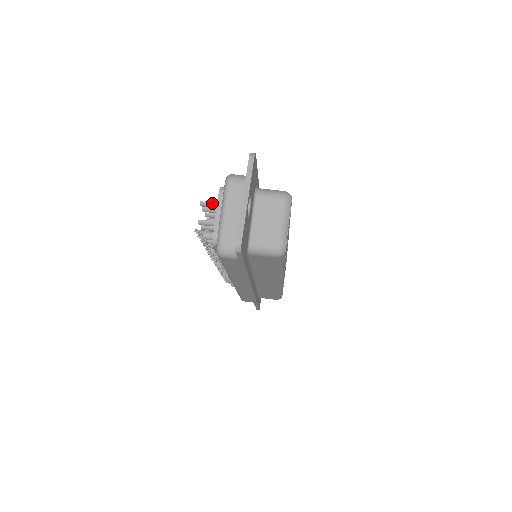
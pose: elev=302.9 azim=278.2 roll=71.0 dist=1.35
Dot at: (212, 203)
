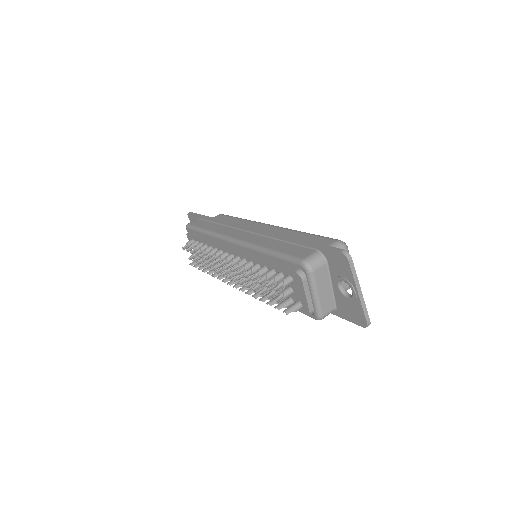
Dot at: (287, 284)
